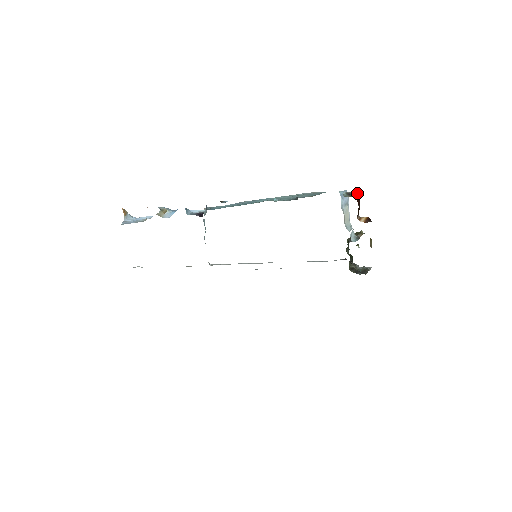
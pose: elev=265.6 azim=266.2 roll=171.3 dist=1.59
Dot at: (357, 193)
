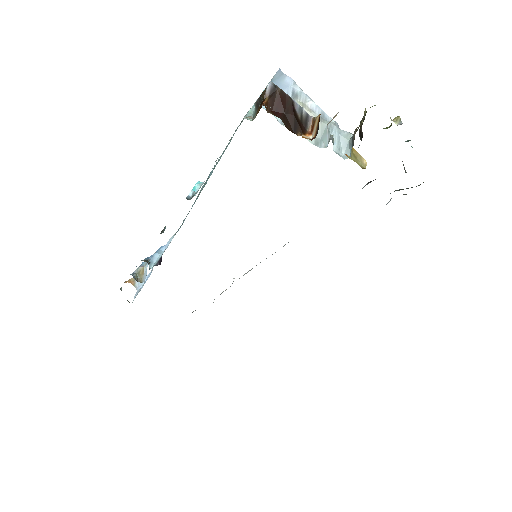
Dot at: (264, 94)
